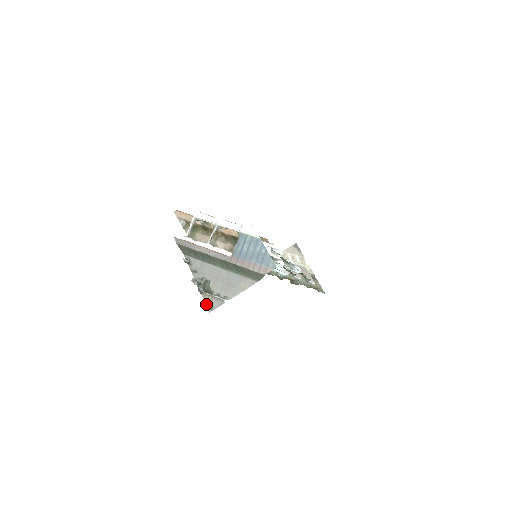
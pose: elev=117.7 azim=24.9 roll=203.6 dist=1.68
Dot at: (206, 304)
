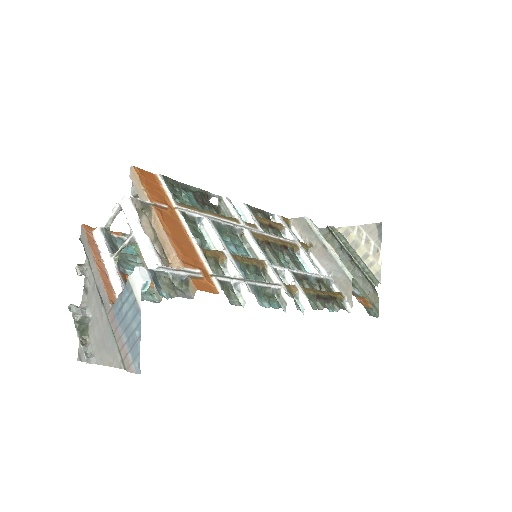
Dot at: (79, 346)
